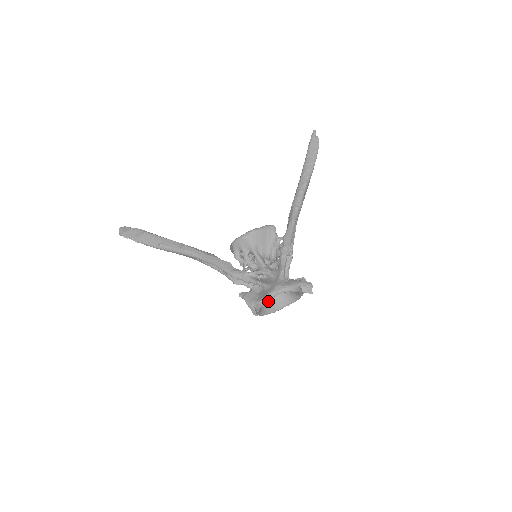
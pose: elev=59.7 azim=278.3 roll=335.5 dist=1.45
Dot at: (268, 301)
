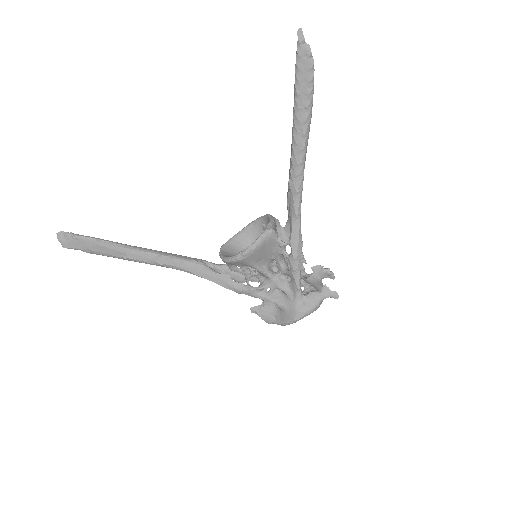
Dot at: occluded
